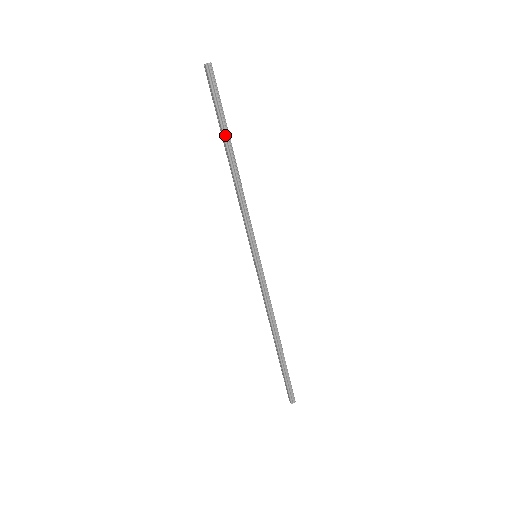
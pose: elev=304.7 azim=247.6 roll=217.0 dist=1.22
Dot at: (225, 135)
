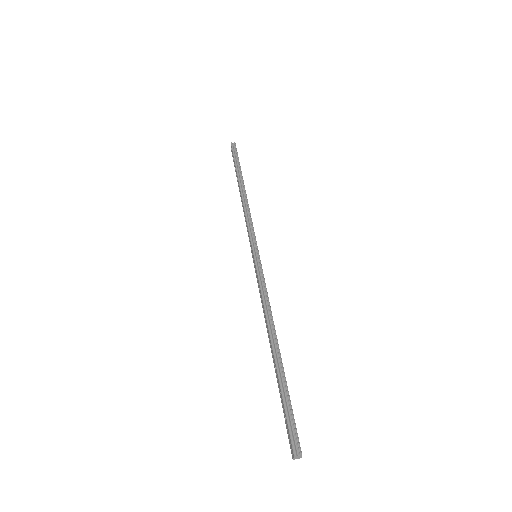
Dot at: (238, 174)
